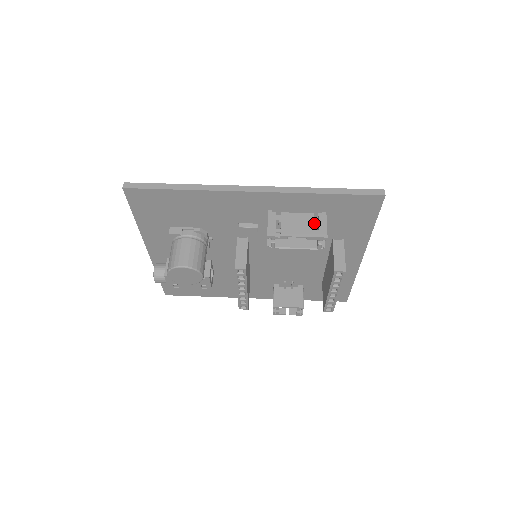
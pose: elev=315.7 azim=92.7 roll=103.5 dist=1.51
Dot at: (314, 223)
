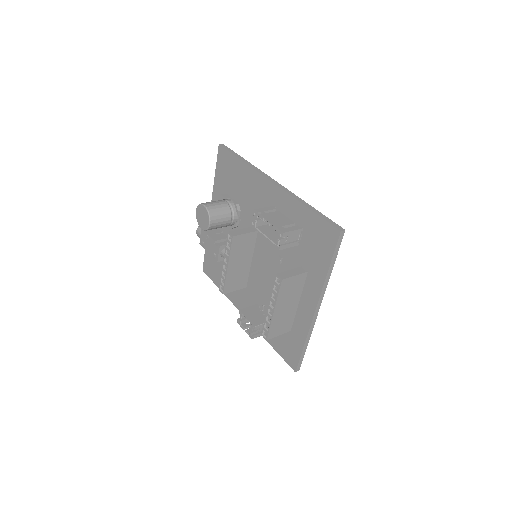
Dot at: occluded
